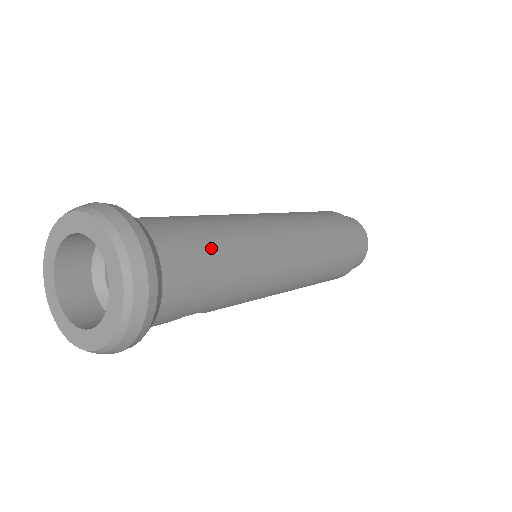
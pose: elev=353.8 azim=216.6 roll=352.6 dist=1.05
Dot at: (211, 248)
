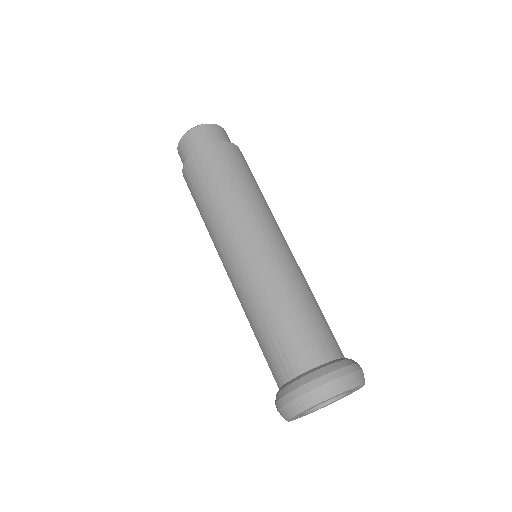
Dot at: (322, 315)
